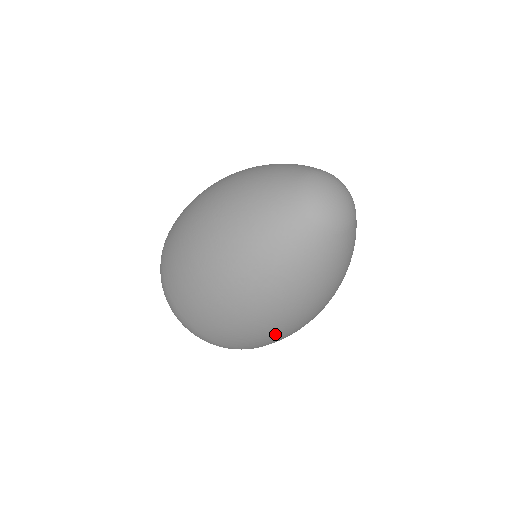
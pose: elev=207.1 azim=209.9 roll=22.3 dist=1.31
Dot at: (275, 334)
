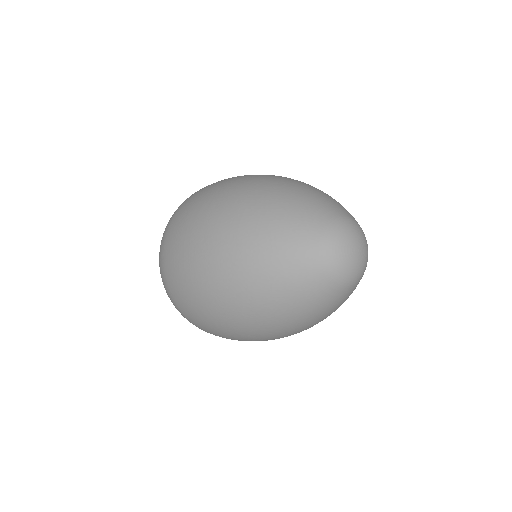
Dot at: occluded
